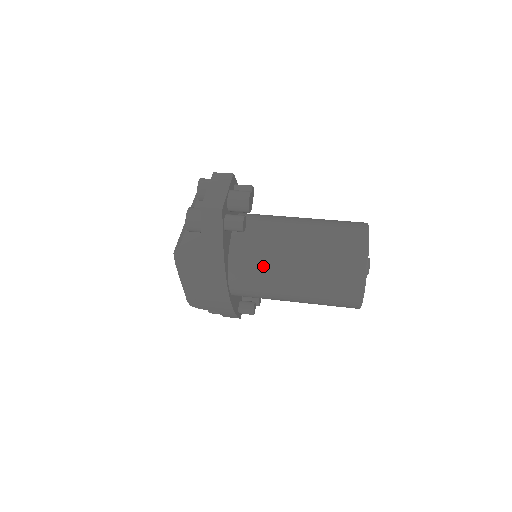
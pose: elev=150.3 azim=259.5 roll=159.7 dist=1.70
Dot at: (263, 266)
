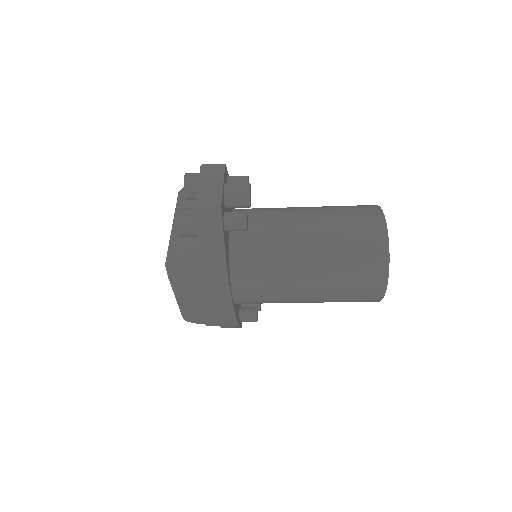
Dot at: (271, 267)
